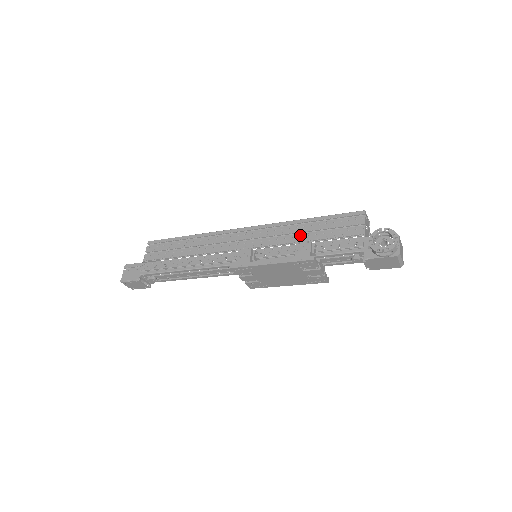
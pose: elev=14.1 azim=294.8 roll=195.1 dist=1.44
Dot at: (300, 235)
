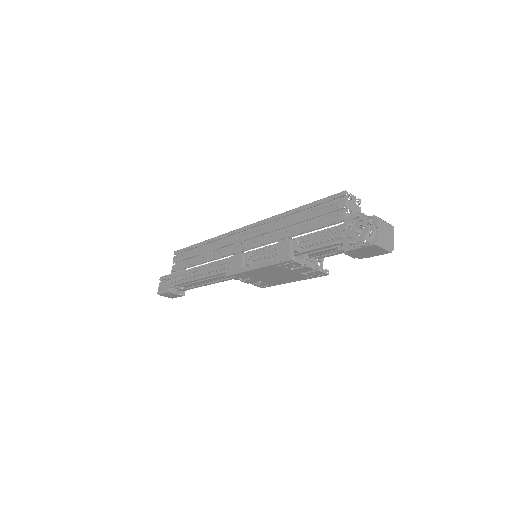
Dot at: (286, 230)
